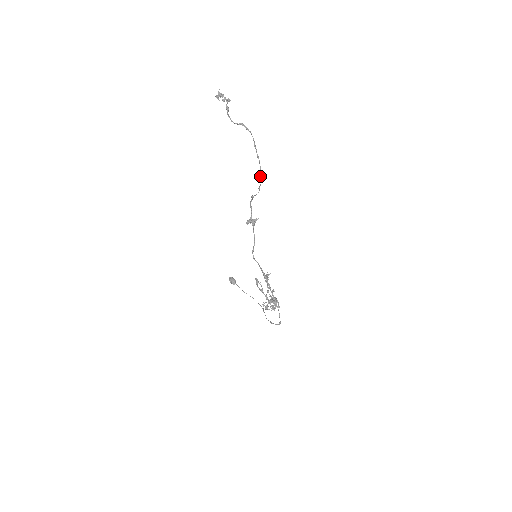
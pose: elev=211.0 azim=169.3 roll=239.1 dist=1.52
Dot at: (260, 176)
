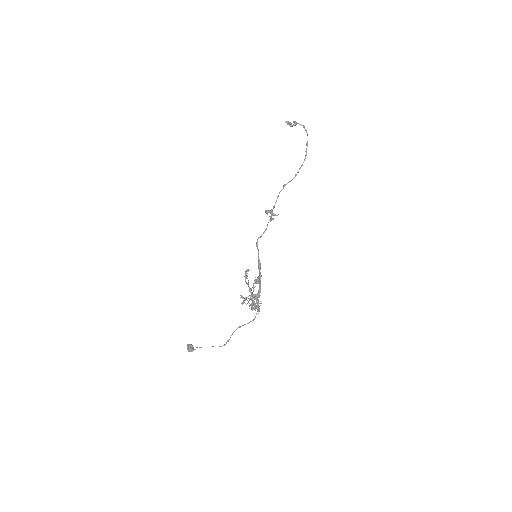
Dot at: (302, 164)
